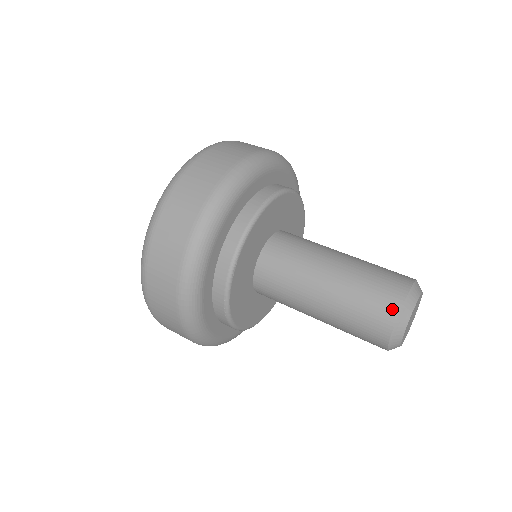
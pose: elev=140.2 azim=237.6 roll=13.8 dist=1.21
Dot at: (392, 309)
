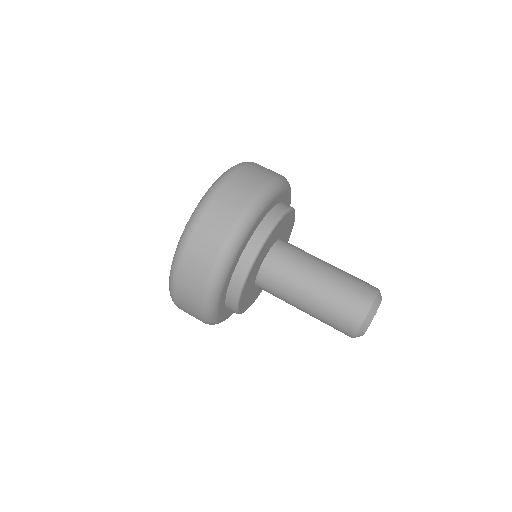
Dot at: (356, 323)
